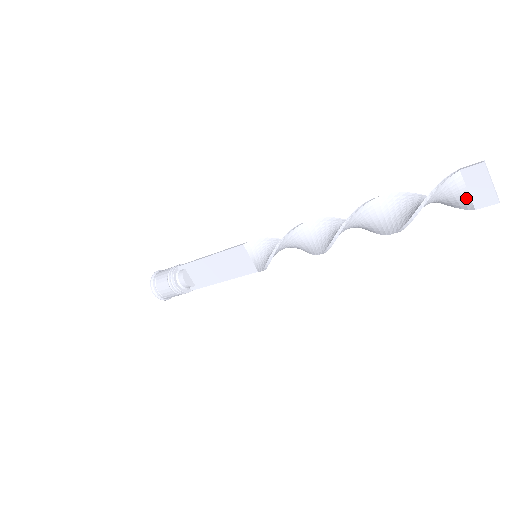
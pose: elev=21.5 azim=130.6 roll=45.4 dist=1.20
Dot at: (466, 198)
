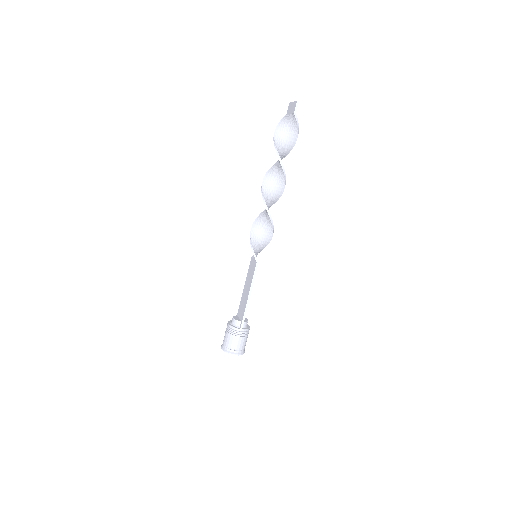
Dot at: (291, 116)
